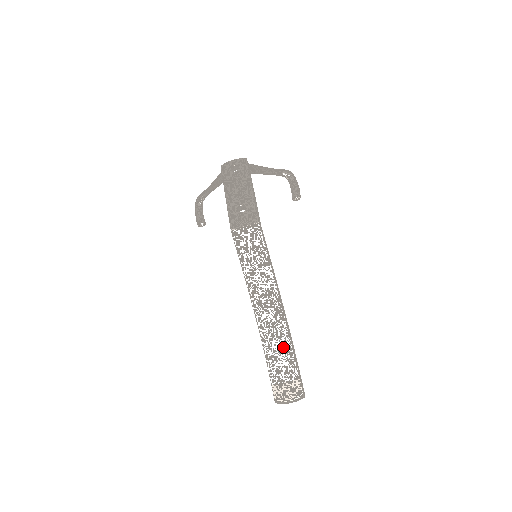
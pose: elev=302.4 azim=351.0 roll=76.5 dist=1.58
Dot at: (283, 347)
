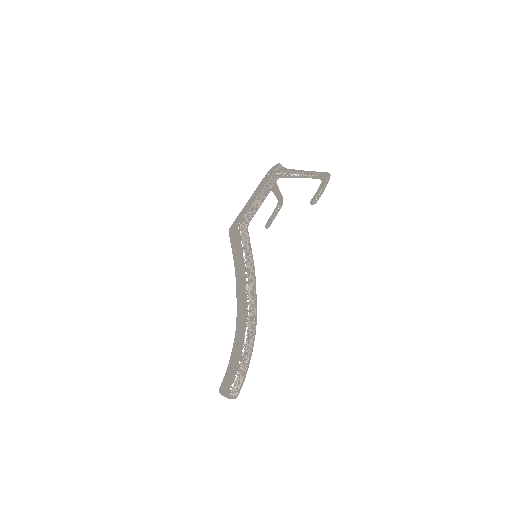
Dot at: (240, 345)
